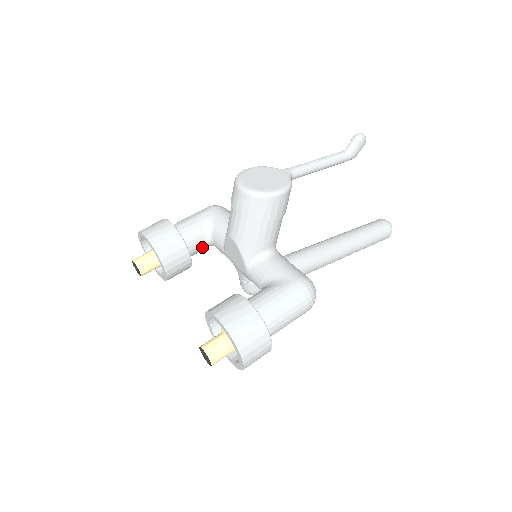
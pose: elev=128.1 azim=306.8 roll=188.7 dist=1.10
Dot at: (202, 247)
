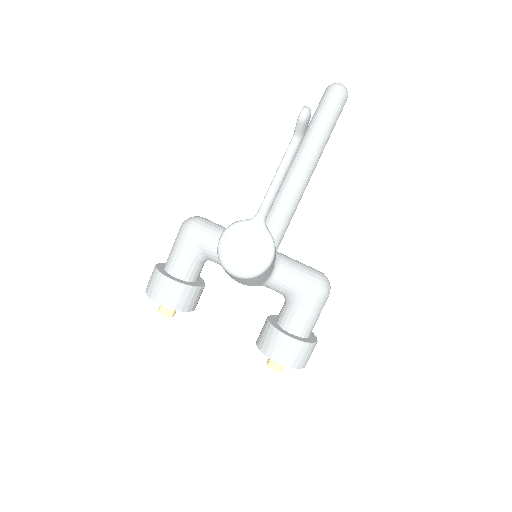
Dot at: occluded
